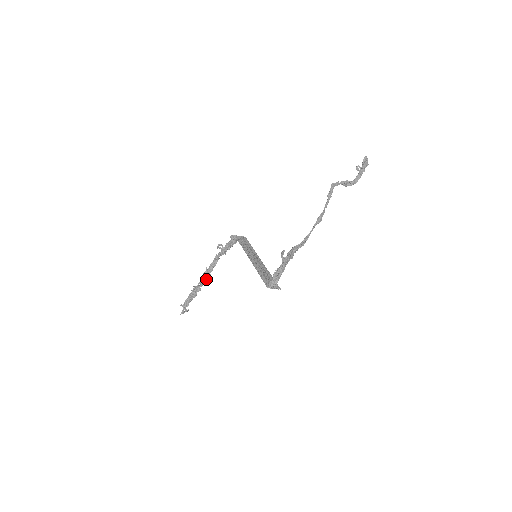
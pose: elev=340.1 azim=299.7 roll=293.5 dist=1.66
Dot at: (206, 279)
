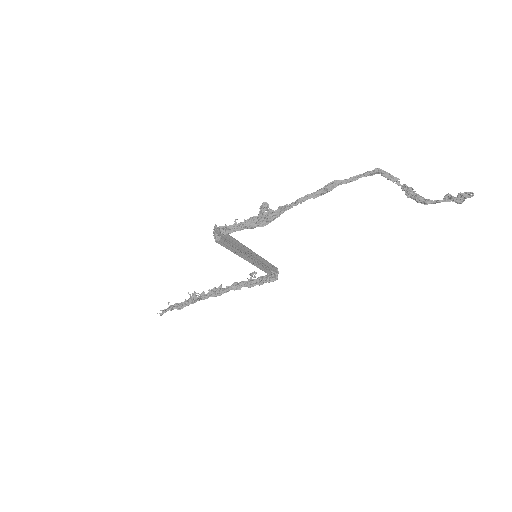
Dot at: (210, 293)
